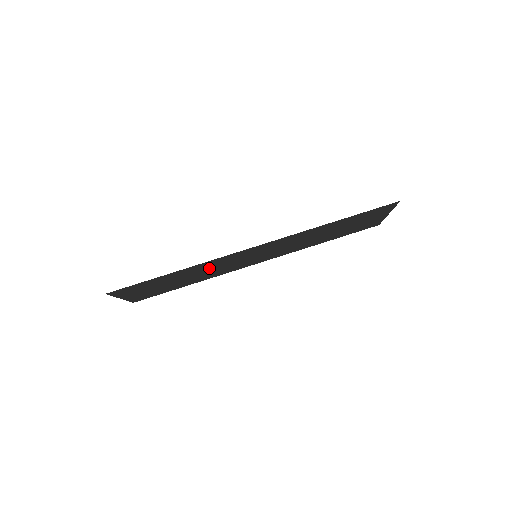
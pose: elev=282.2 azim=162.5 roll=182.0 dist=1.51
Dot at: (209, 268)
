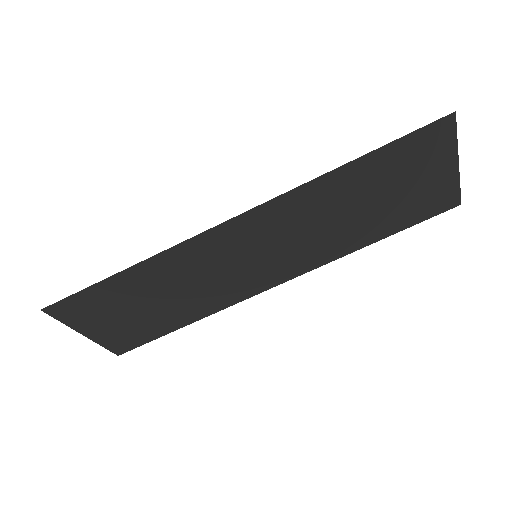
Dot at: (187, 276)
